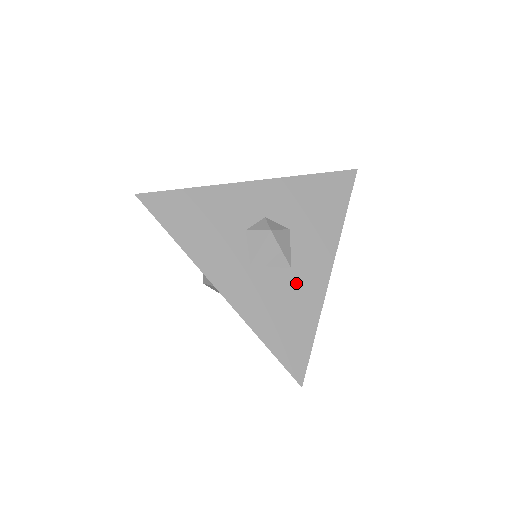
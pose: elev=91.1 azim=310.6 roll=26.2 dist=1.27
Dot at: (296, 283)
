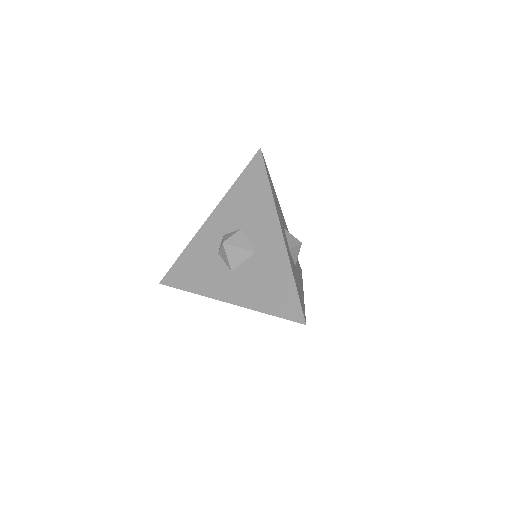
Dot at: (264, 259)
